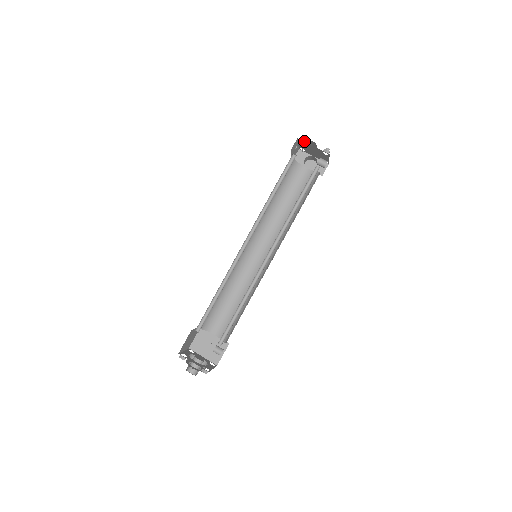
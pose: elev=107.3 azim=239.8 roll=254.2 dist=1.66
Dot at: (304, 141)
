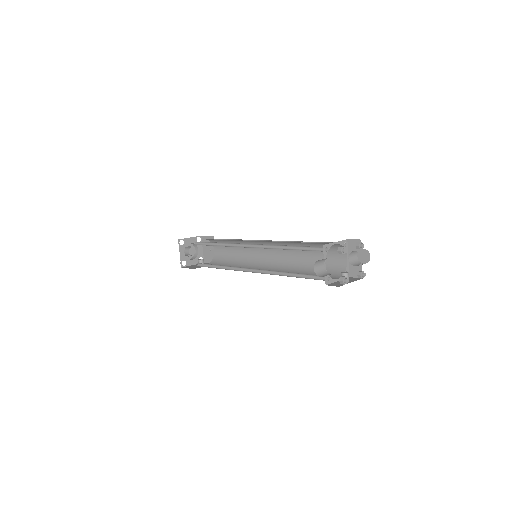
Dot at: (340, 253)
